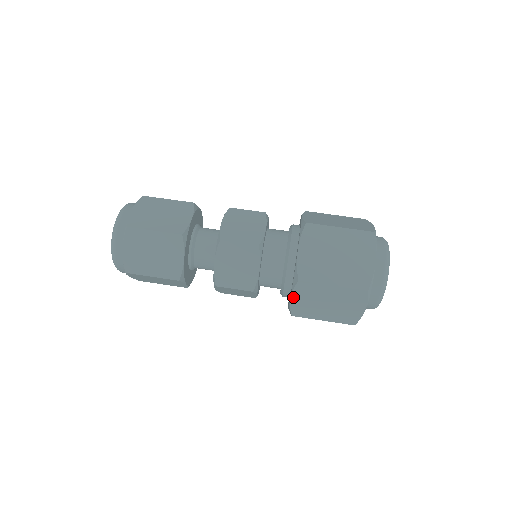
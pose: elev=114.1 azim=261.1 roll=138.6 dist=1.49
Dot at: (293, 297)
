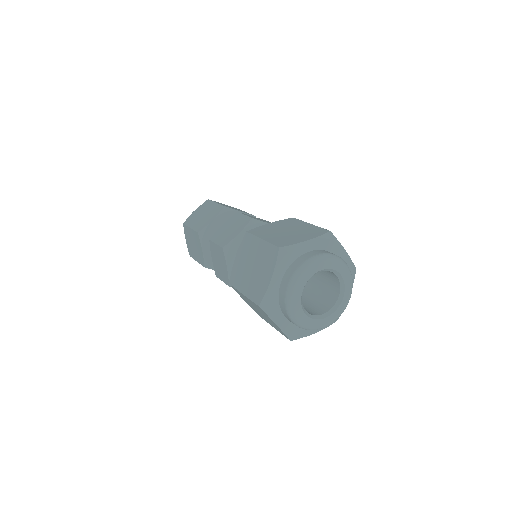
Dot at: (238, 255)
